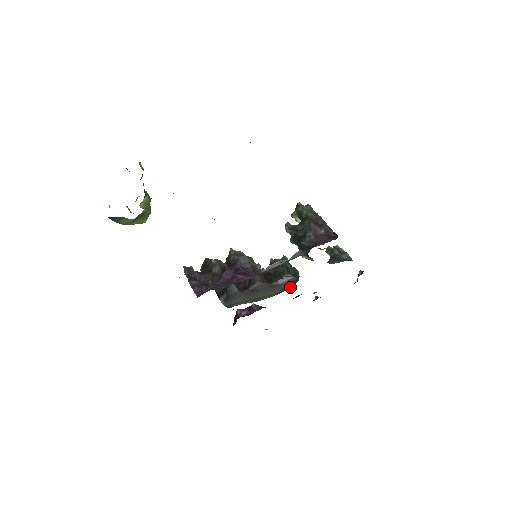
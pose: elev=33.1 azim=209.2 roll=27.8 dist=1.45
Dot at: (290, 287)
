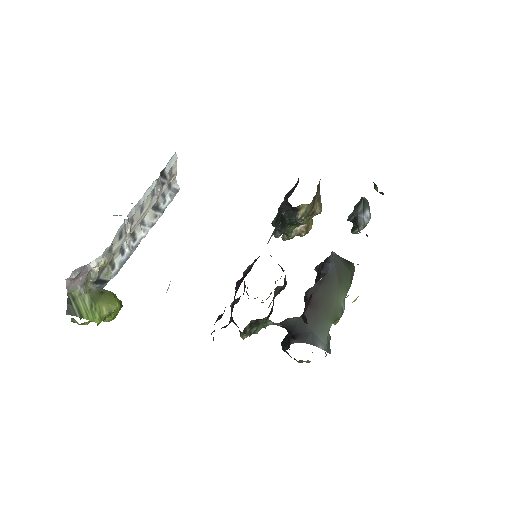
Dot at: (349, 272)
